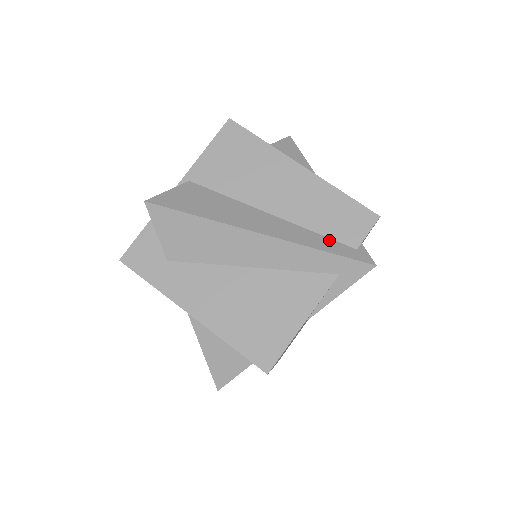
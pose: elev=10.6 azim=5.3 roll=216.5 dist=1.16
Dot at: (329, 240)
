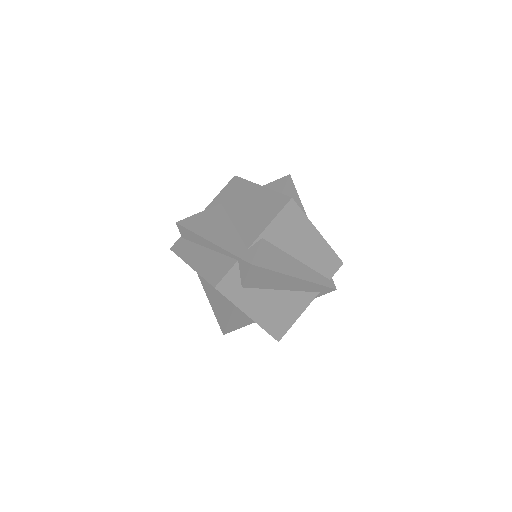
Dot at: (321, 276)
